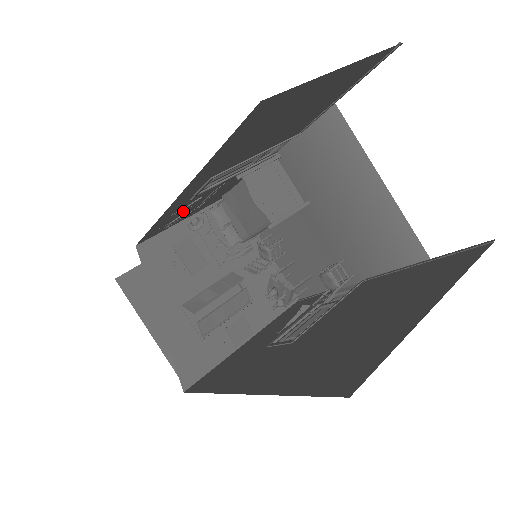
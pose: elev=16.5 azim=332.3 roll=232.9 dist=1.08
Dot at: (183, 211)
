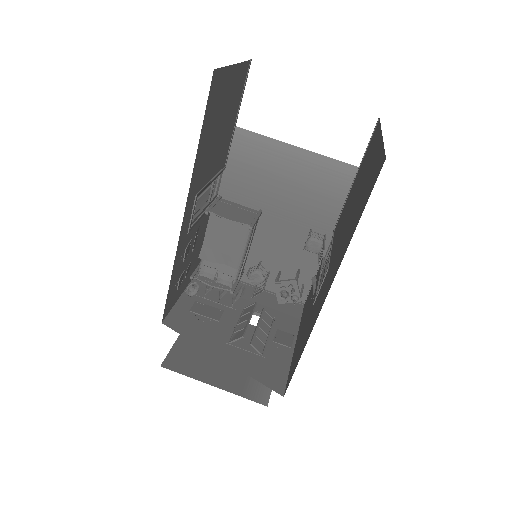
Dot at: (185, 257)
